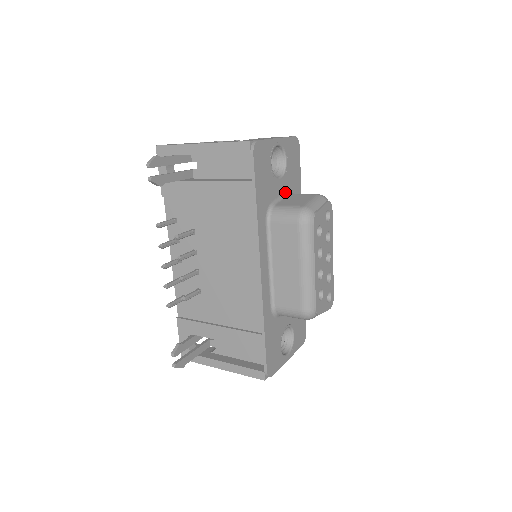
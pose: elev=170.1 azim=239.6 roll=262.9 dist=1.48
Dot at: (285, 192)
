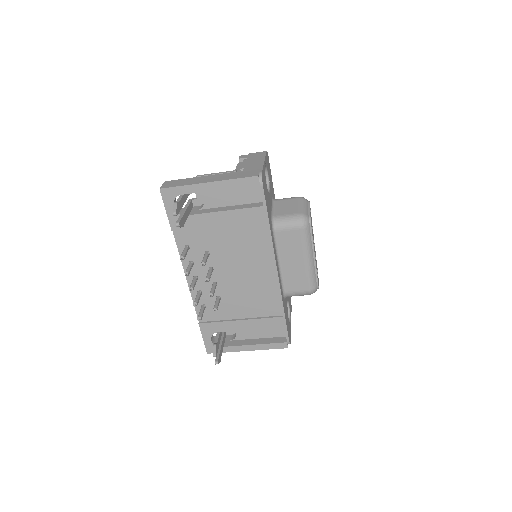
Dot at: (272, 201)
